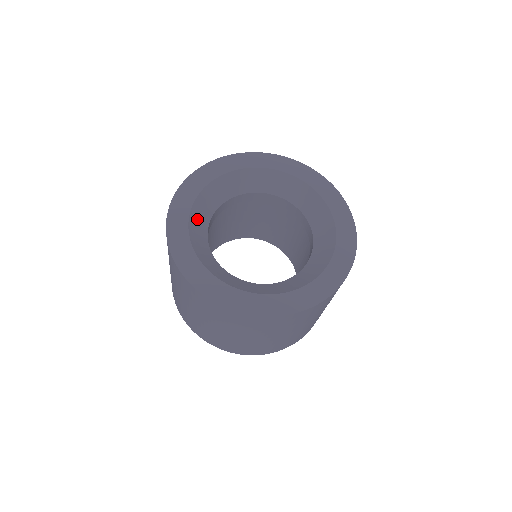
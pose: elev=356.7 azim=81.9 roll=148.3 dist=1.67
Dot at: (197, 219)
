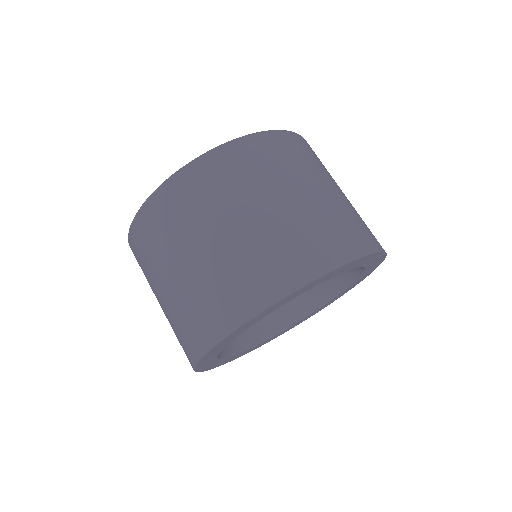
Dot at: occluded
